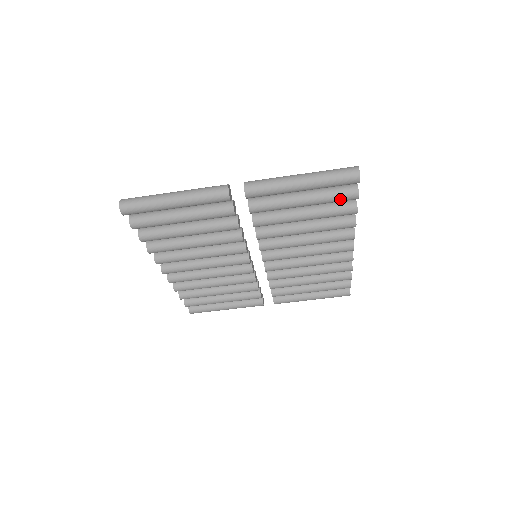
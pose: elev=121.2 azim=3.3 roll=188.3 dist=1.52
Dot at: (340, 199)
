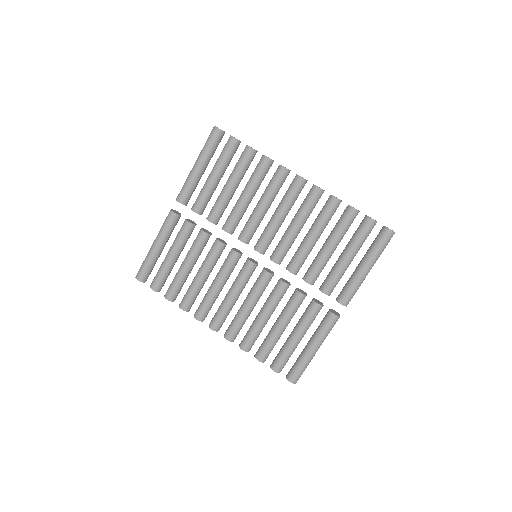
Dot at: (227, 150)
